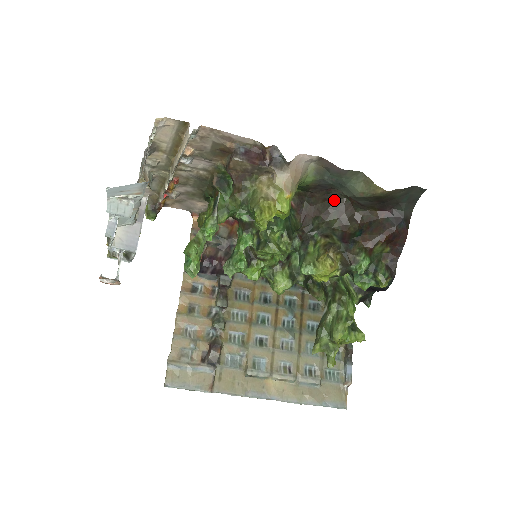
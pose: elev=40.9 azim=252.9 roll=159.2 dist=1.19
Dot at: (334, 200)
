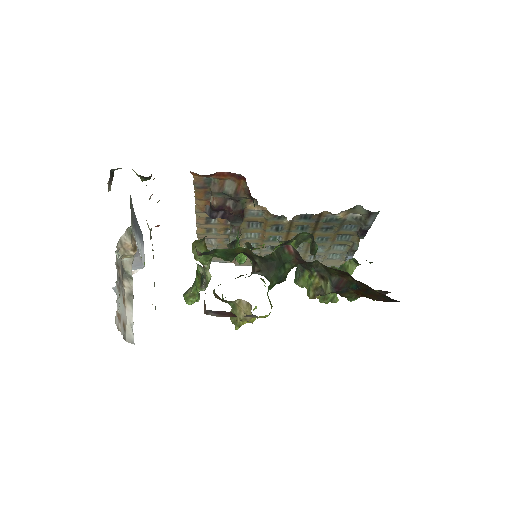
Dot at: occluded
